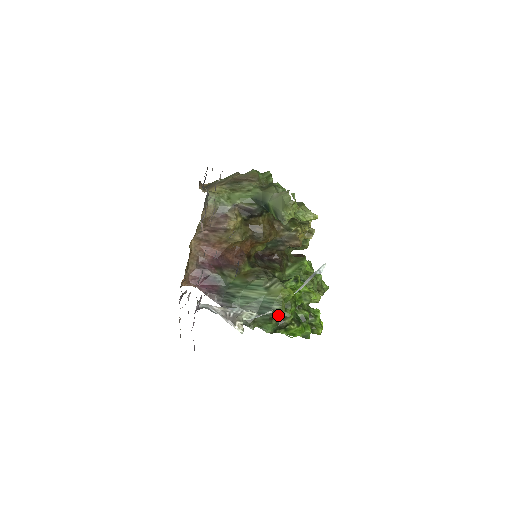
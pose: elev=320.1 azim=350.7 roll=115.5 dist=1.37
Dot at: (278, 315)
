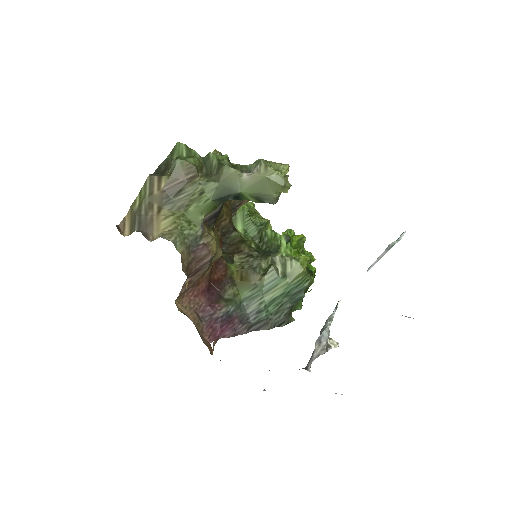
Dot at: occluded
